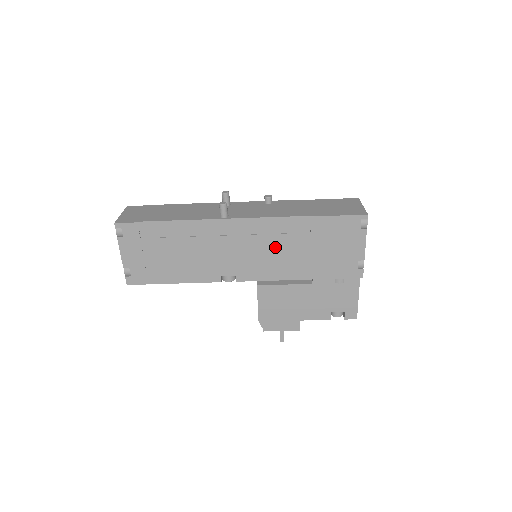
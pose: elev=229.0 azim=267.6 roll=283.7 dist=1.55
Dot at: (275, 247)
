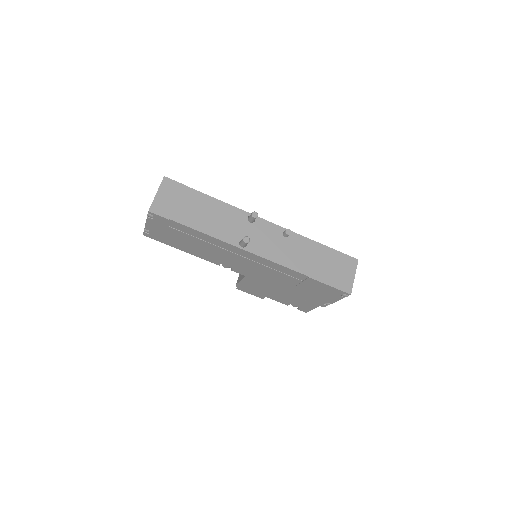
Dot at: (272, 274)
